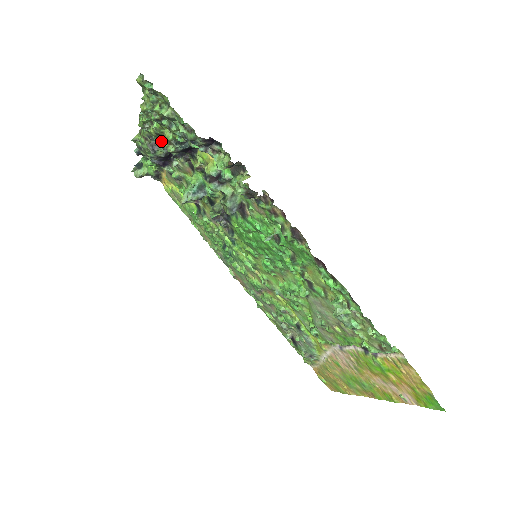
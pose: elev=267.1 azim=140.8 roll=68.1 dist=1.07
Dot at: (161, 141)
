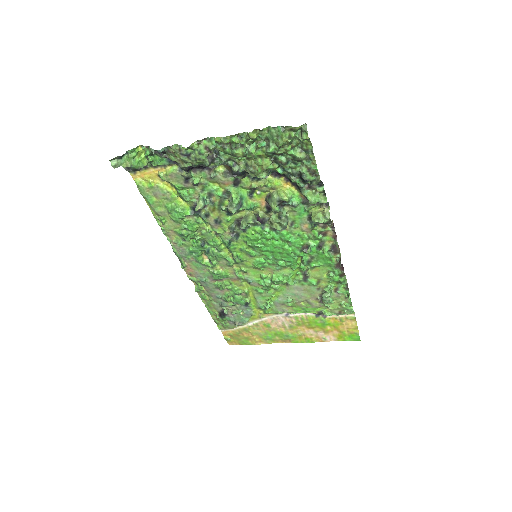
Dot at: (230, 158)
